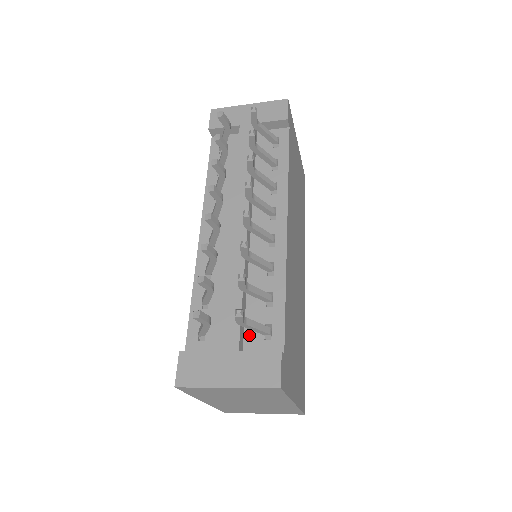
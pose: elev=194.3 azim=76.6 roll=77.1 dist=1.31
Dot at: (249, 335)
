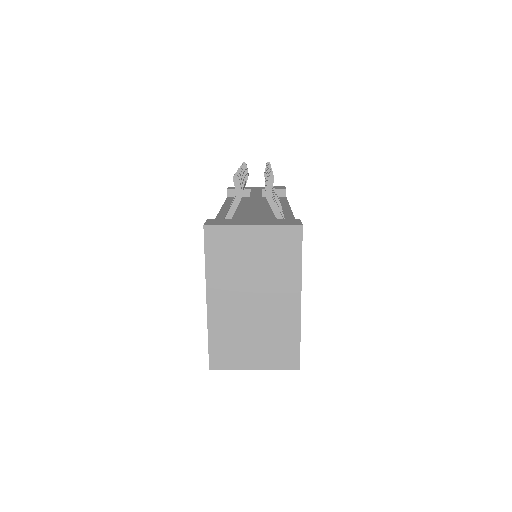
Dot at: occluded
